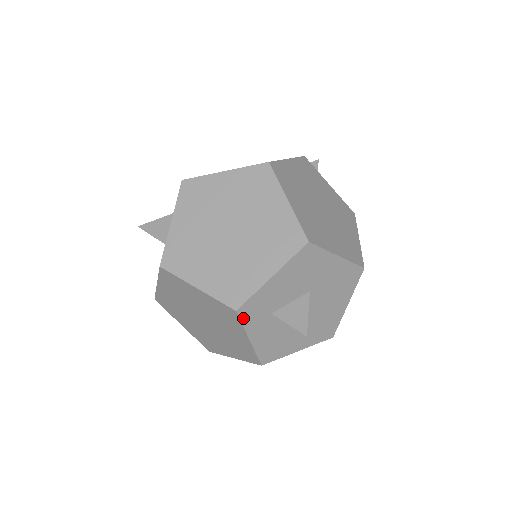
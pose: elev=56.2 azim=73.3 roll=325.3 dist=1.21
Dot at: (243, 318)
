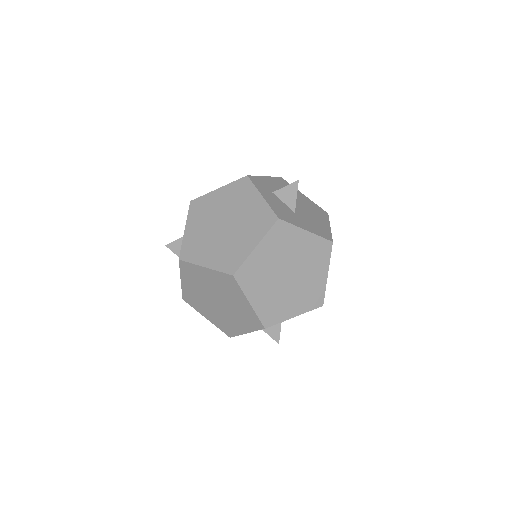
Dot at: (253, 182)
